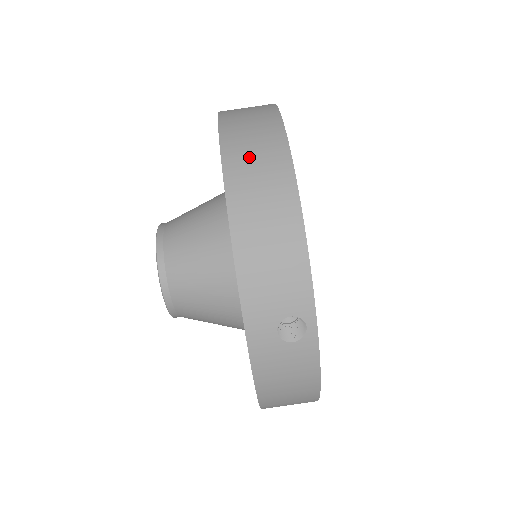
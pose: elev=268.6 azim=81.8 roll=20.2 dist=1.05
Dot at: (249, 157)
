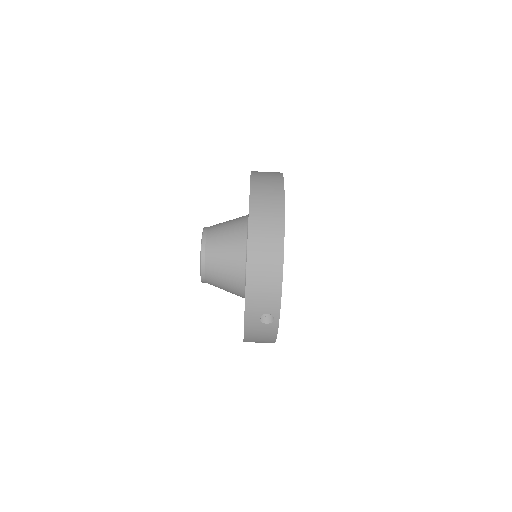
Dot at: (263, 232)
